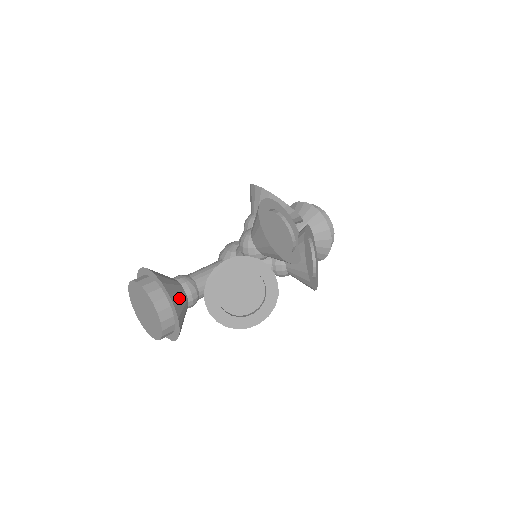
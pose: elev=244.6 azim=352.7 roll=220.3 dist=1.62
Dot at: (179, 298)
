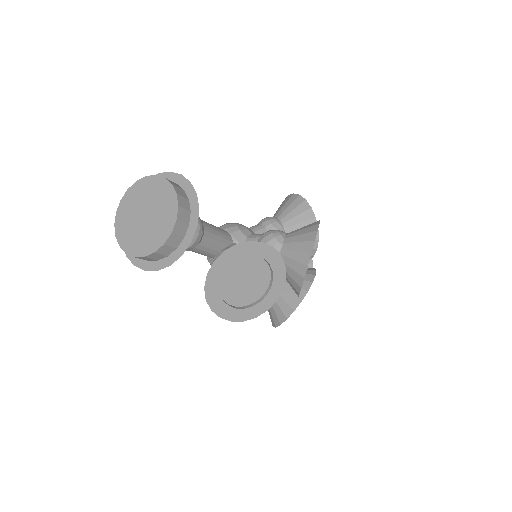
Dot at: occluded
